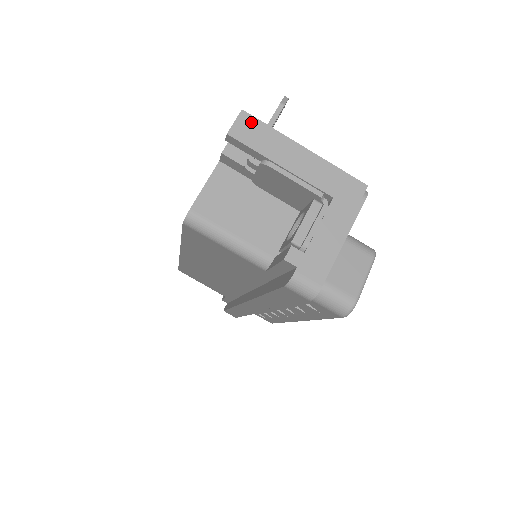
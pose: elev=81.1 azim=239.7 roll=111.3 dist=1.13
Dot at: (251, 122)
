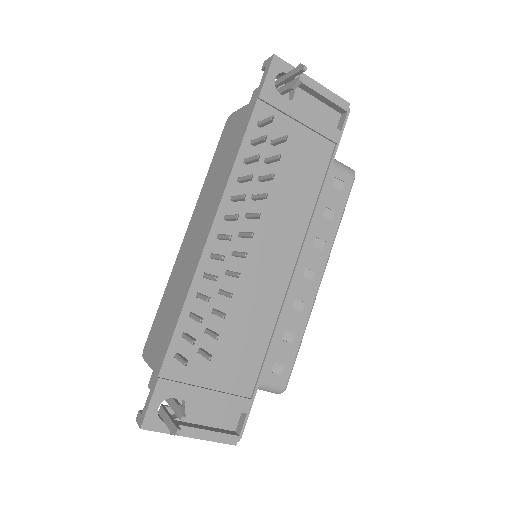
Dot at: (149, 429)
